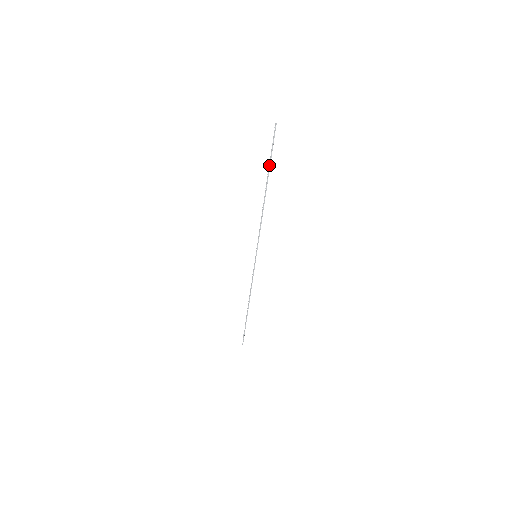
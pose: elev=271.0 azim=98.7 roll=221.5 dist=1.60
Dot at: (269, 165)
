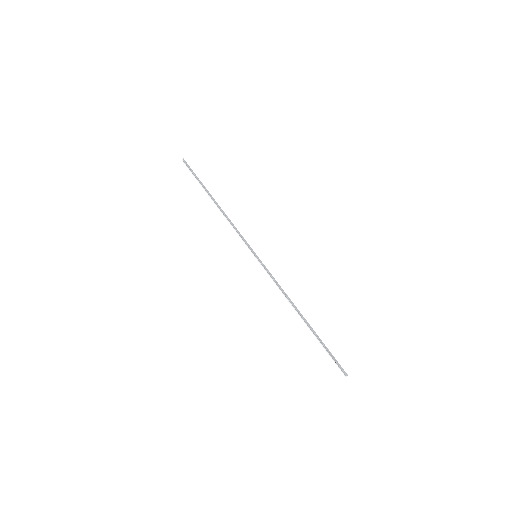
Dot at: (200, 182)
